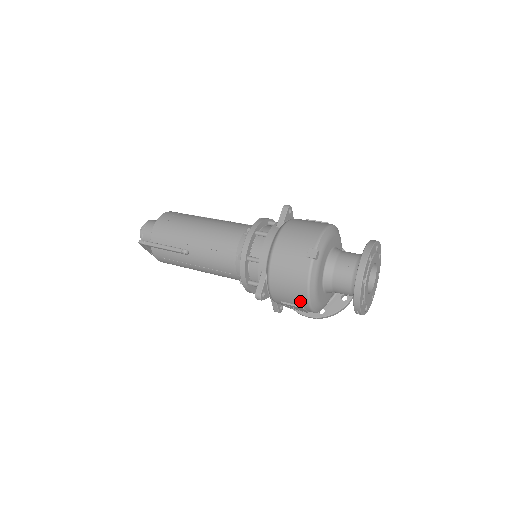
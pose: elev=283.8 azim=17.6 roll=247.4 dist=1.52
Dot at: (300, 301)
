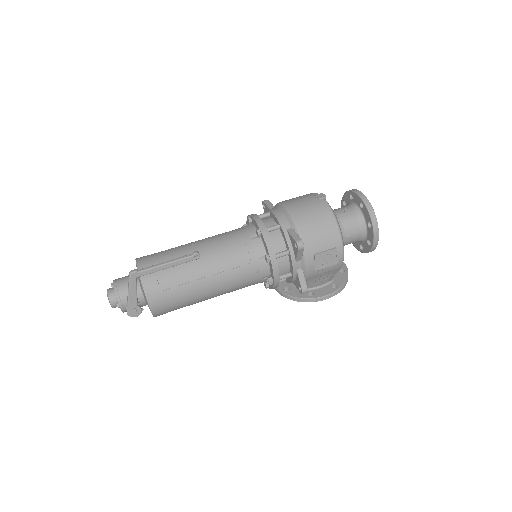
Dot at: (333, 239)
